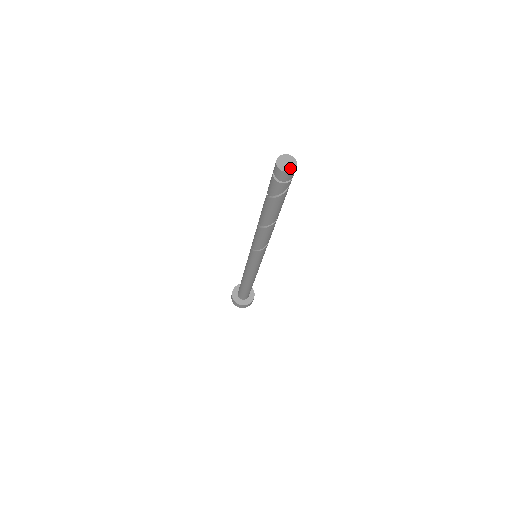
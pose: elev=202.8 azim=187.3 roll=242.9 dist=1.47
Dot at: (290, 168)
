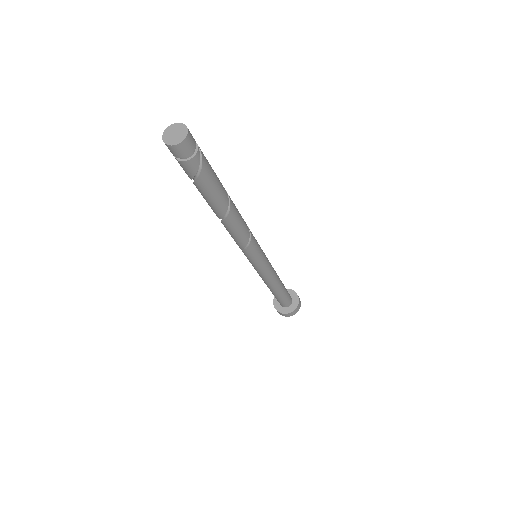
Dot at: (178, 139)
